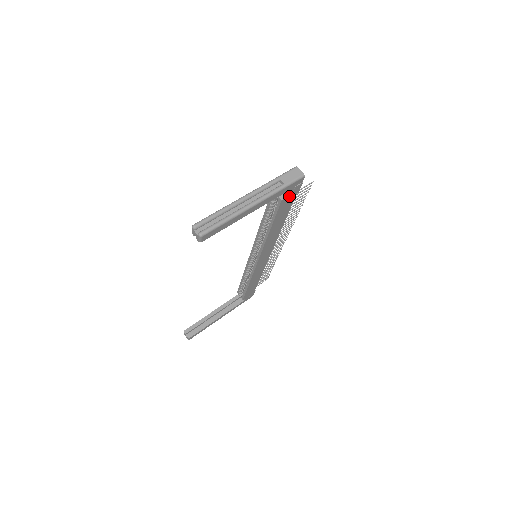
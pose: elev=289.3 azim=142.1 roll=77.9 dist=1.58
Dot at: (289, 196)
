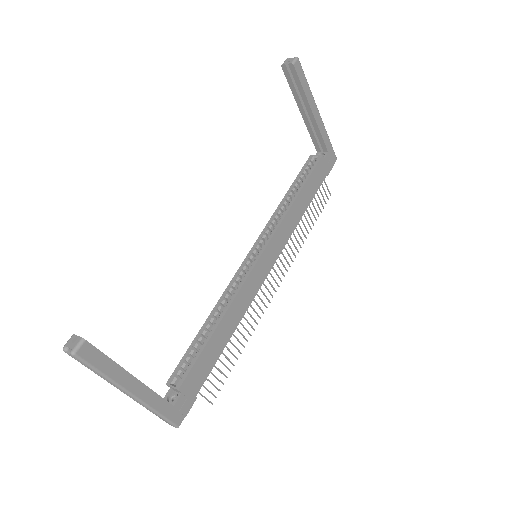
Dot at: (325, 164)
